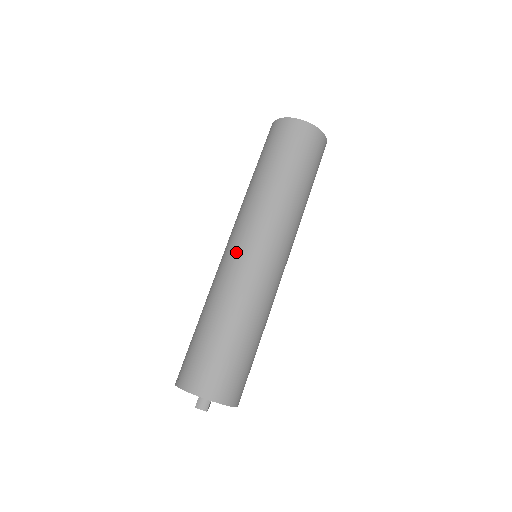
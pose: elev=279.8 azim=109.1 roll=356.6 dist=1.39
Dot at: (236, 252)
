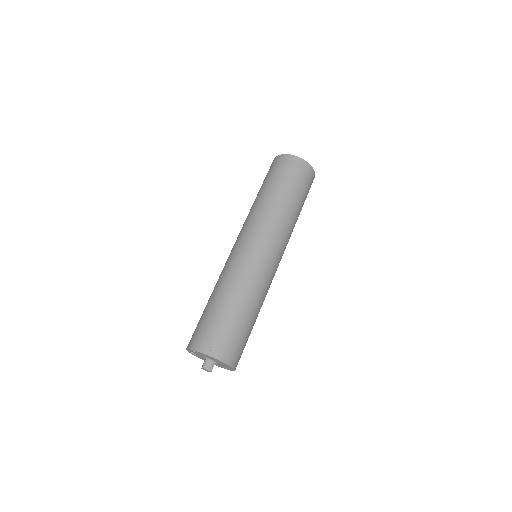
Dot at: (244, 249)
